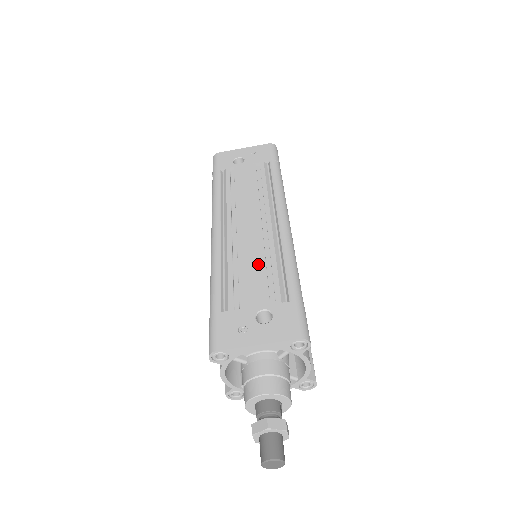
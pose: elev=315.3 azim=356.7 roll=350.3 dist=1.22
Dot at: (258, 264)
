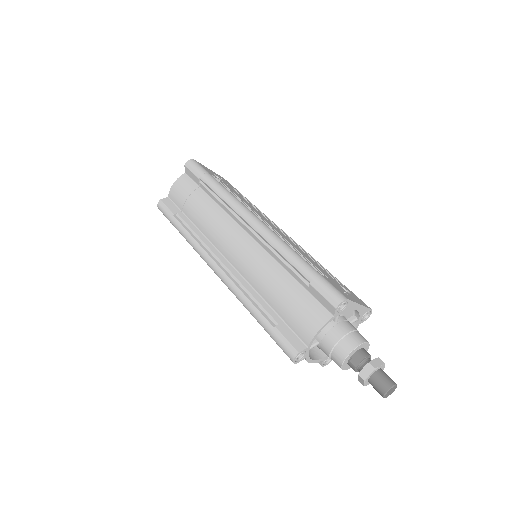
Dot at: (307, 256)
